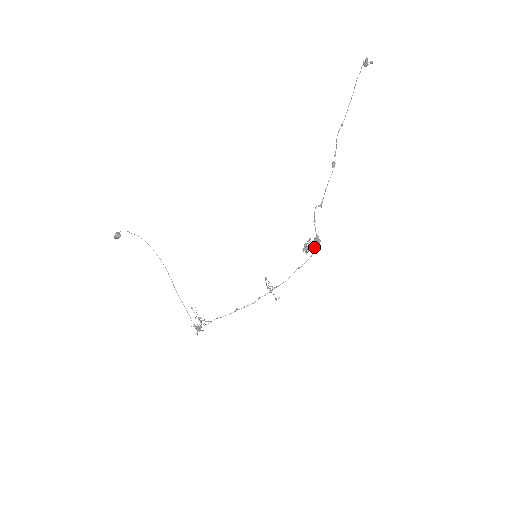
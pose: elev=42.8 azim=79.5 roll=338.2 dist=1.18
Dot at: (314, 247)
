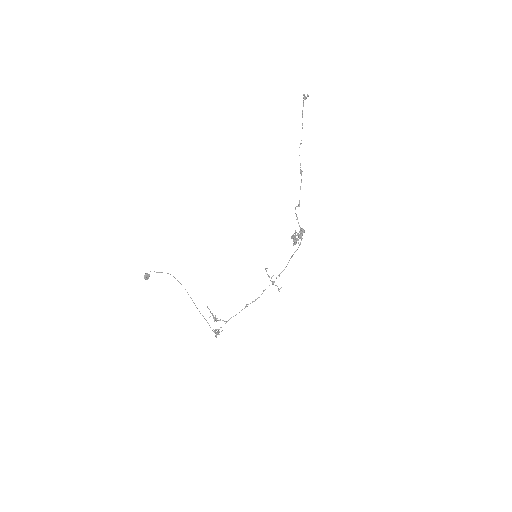
Dot at: (300, 237)
